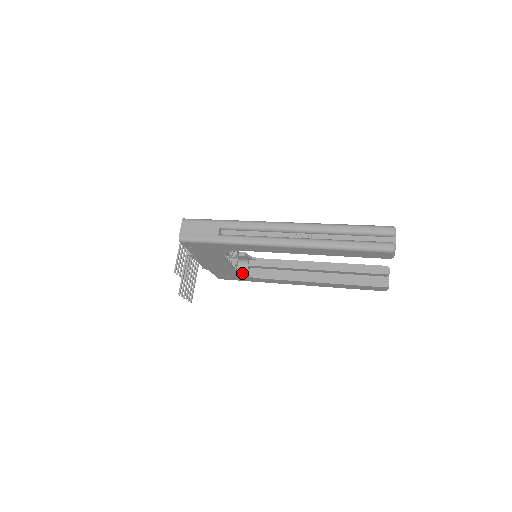
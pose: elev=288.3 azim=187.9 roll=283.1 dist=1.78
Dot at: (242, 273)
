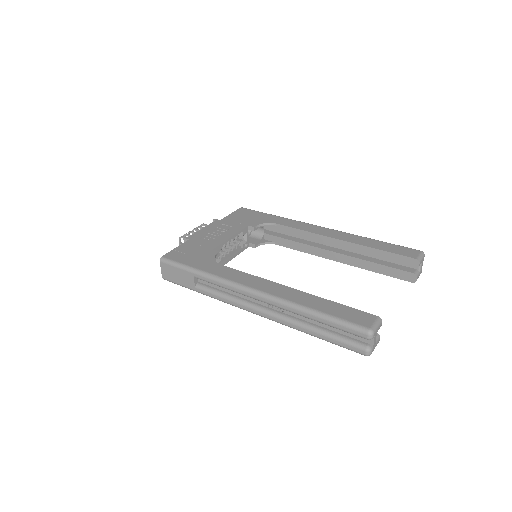
Dot at: (255, 247)
